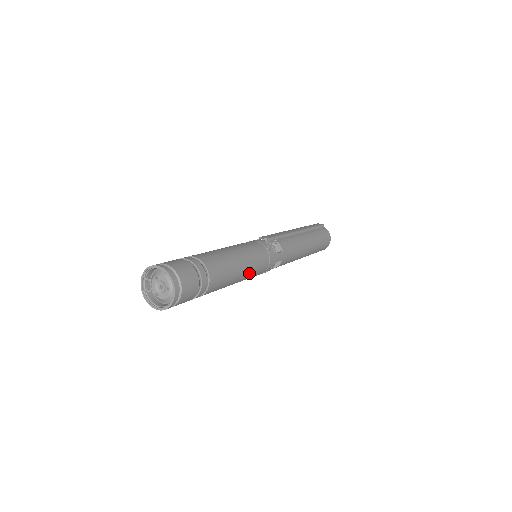
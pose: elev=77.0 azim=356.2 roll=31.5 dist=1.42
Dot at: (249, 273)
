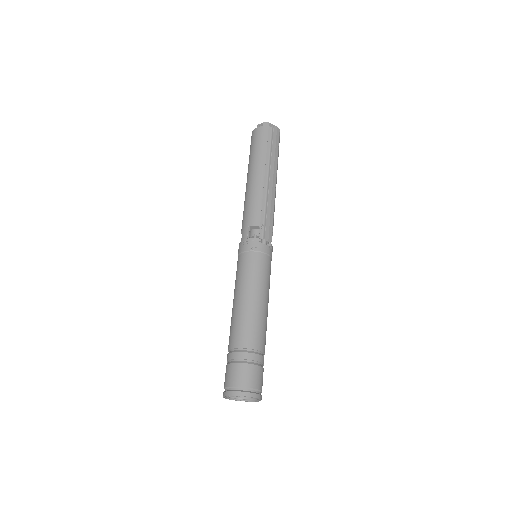
Dot at: occluded
